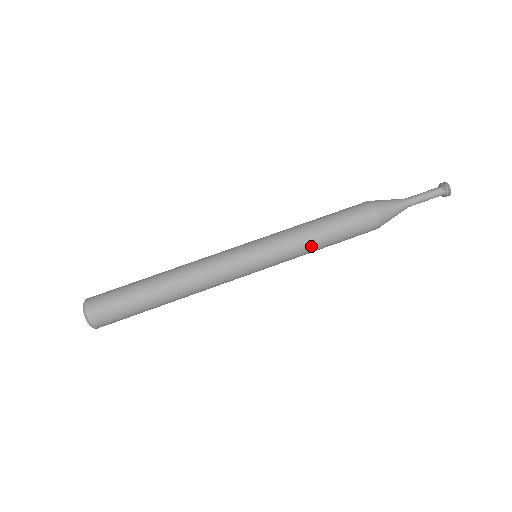
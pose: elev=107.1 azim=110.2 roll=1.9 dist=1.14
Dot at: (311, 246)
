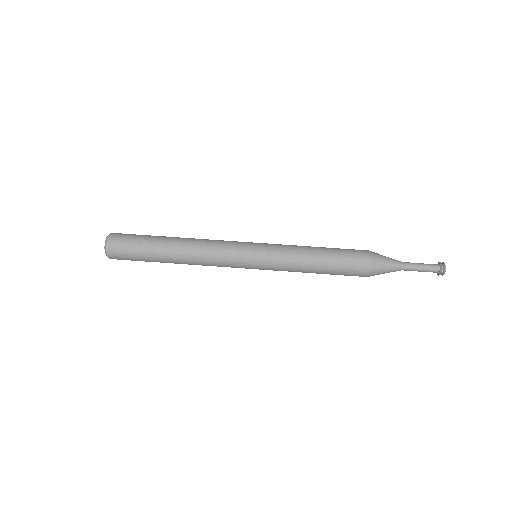
Dot at: (302, 272)
